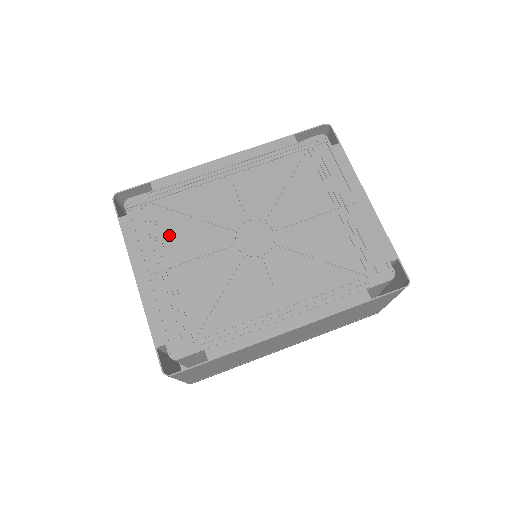
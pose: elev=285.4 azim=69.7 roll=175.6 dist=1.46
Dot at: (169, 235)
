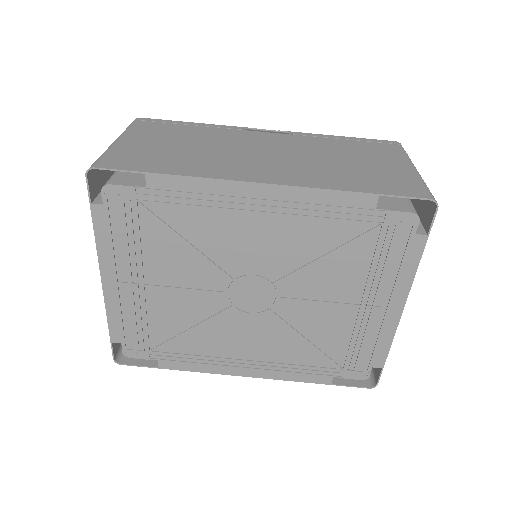
Dot at: (153, 252)
